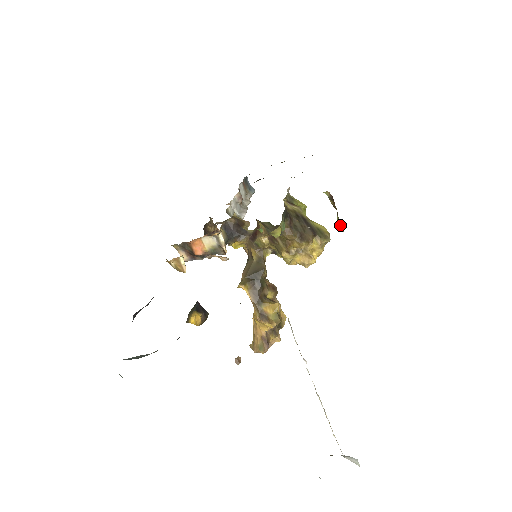
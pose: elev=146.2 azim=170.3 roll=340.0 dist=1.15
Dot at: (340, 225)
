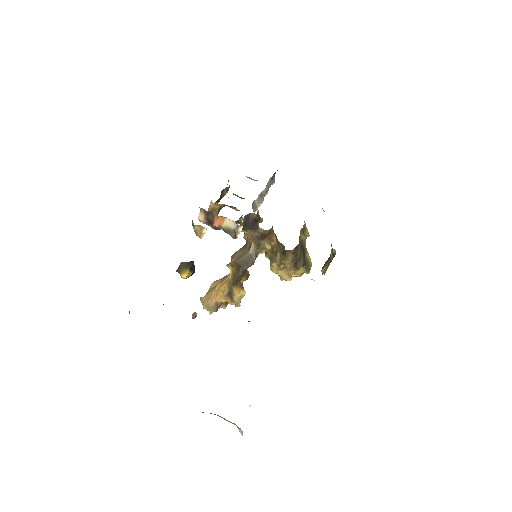
Dot at: occluded
